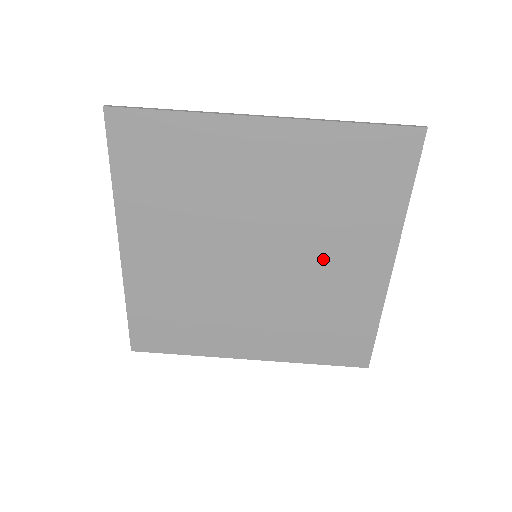
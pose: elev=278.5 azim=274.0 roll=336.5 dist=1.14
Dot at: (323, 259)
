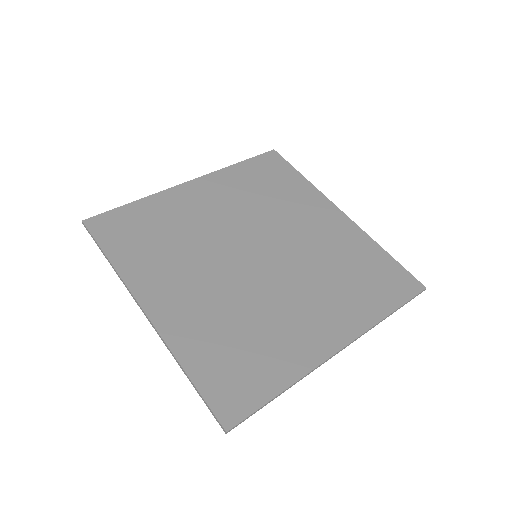
Dot at: (299, 231)
